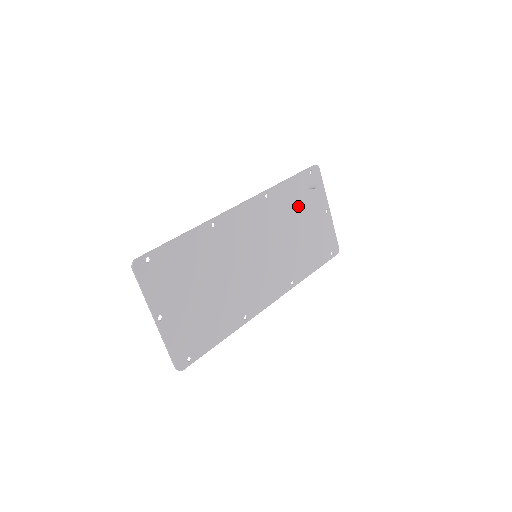
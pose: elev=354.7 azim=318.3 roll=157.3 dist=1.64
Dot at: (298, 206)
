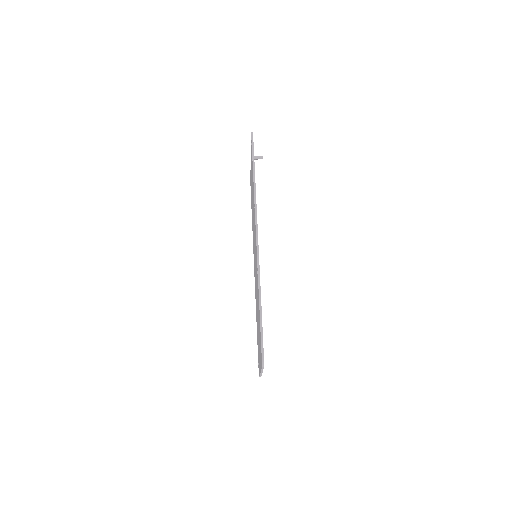
Dot at: occluded
